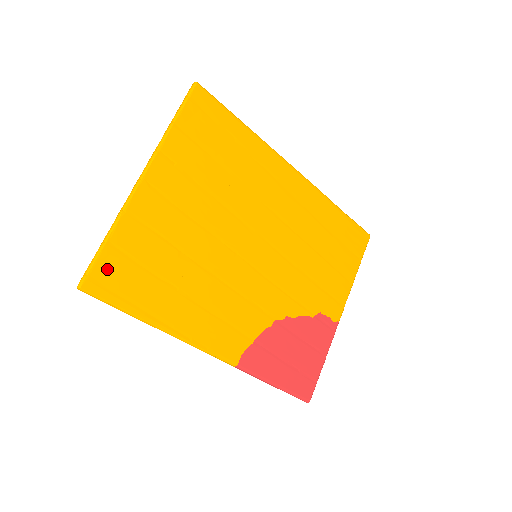
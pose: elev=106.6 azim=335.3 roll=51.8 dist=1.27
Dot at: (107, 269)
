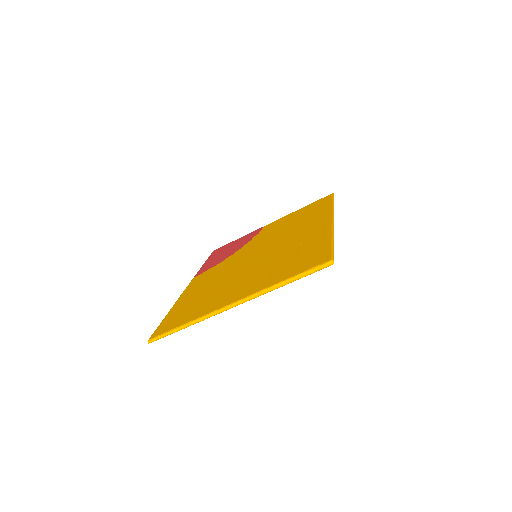
Dot at: occluded
